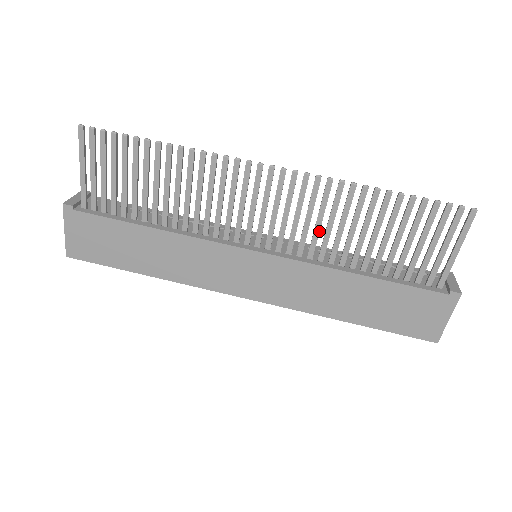
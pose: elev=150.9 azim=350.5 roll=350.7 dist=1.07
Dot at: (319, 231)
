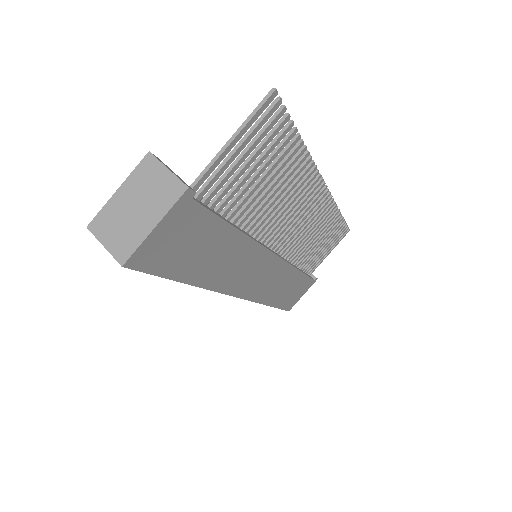
Dot at: (305, 238)
